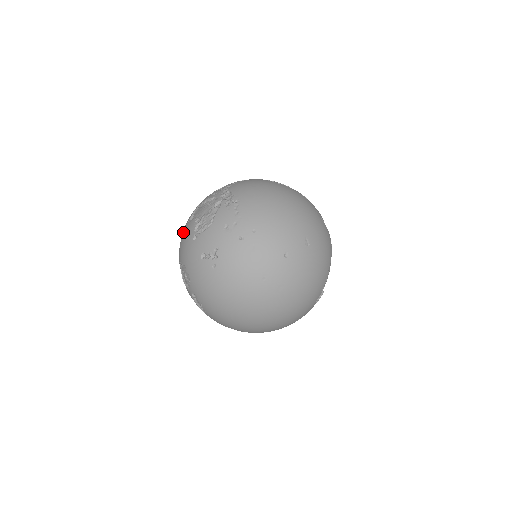
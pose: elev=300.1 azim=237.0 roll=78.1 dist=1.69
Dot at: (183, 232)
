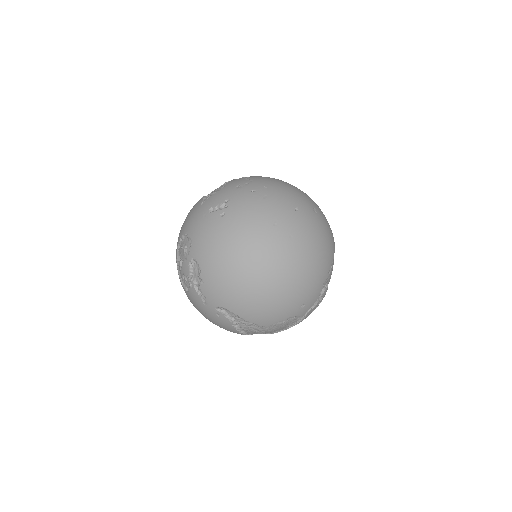
Dot at: occluded
